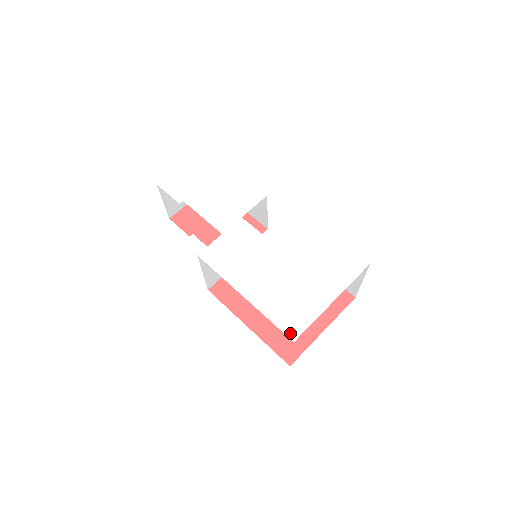
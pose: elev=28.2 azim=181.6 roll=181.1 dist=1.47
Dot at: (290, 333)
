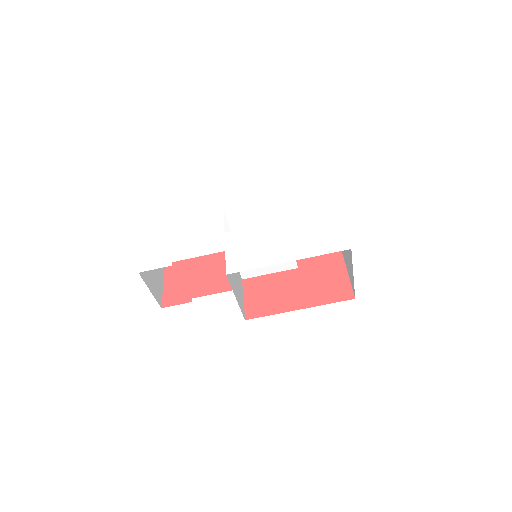
Dot at: (342, 248)
